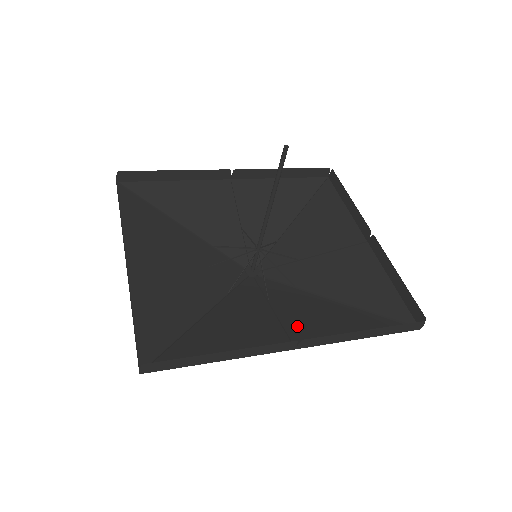
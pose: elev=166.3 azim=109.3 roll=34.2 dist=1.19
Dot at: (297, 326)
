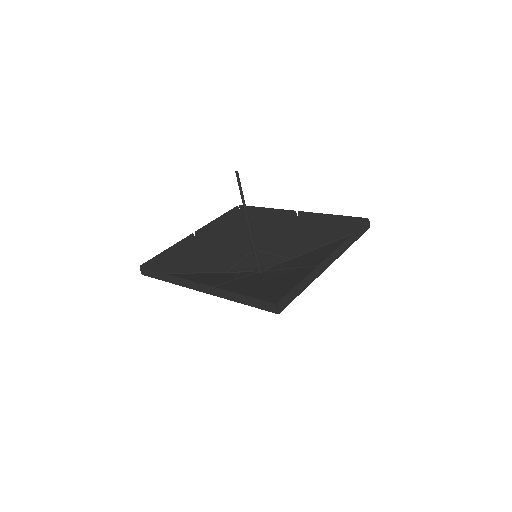
Dot at: (223, 288)
